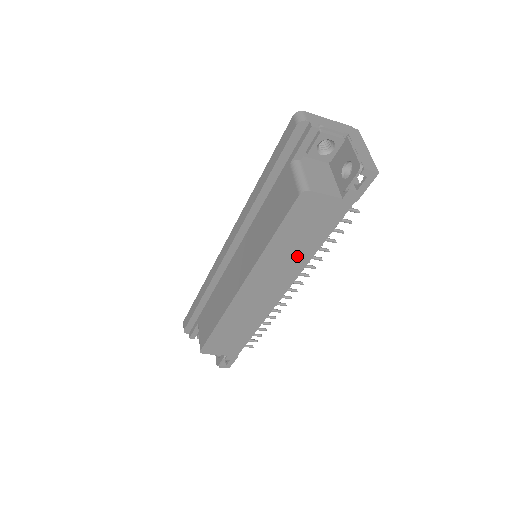
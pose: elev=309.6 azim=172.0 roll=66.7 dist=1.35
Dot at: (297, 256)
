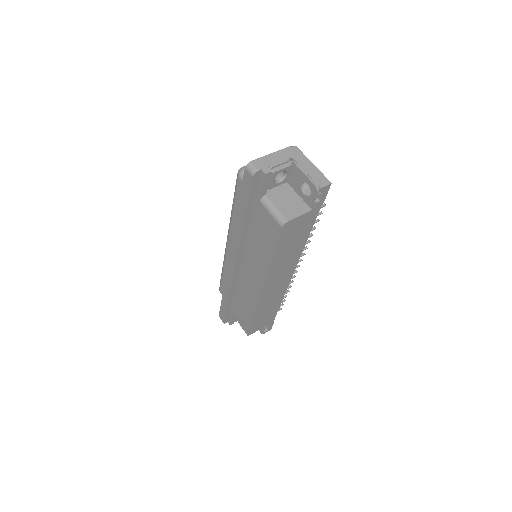
Dot at: (293, 253)
